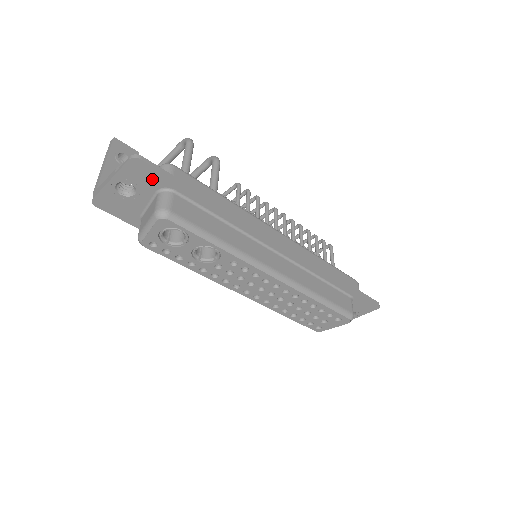
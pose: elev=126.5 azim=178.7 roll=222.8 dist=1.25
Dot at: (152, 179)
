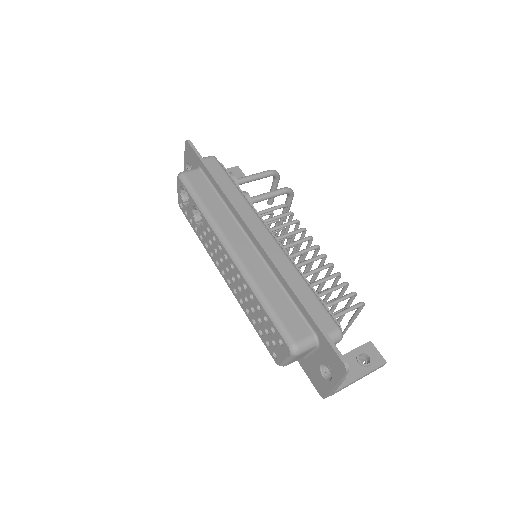
Dot at: (194, 158)
